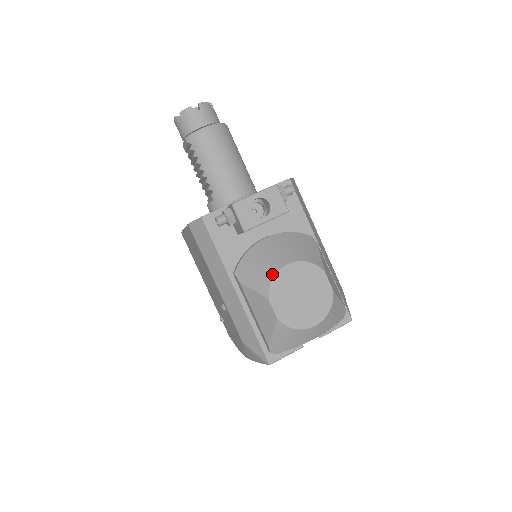
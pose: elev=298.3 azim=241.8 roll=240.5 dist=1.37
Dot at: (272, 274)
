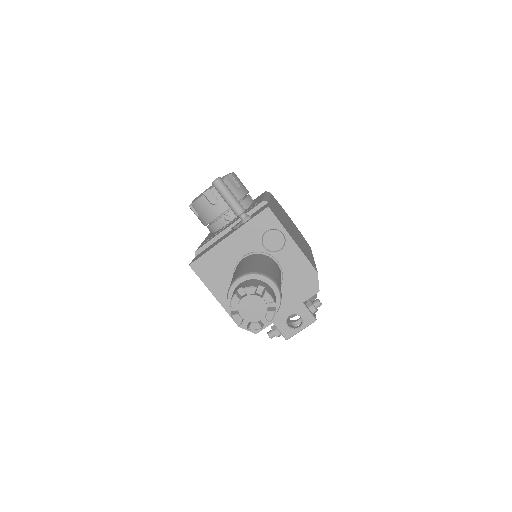
Dot at: occluded
